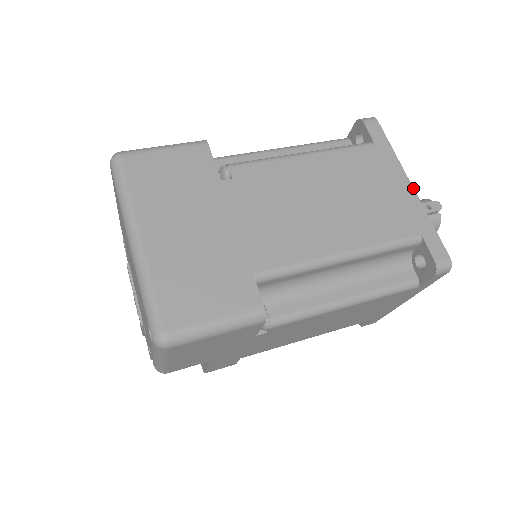
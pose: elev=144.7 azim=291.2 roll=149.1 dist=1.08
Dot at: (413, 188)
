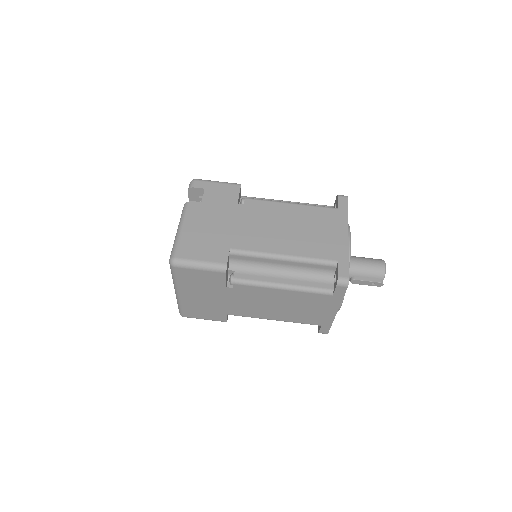
Dot at: occluded
